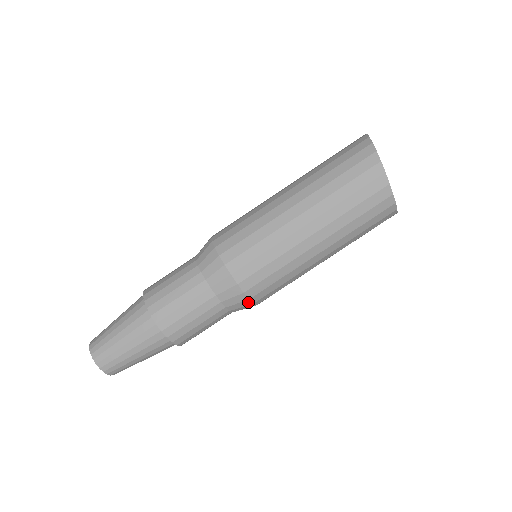
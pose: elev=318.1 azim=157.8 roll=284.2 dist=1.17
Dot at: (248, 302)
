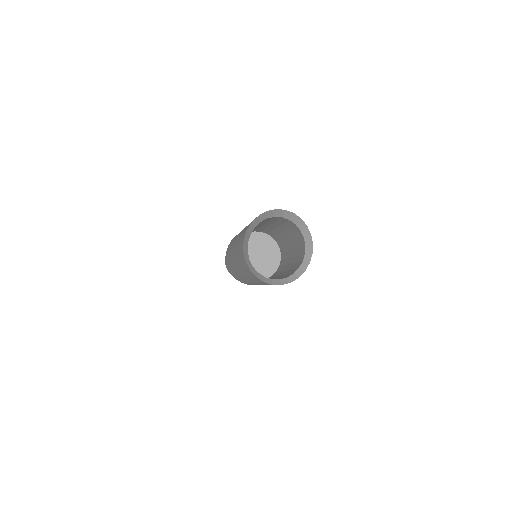
Dot at: occluded
